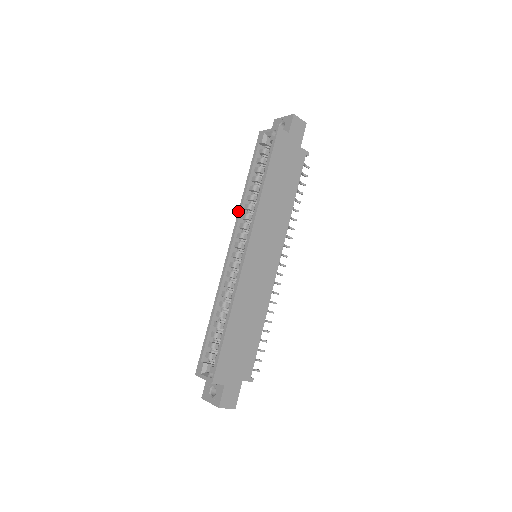
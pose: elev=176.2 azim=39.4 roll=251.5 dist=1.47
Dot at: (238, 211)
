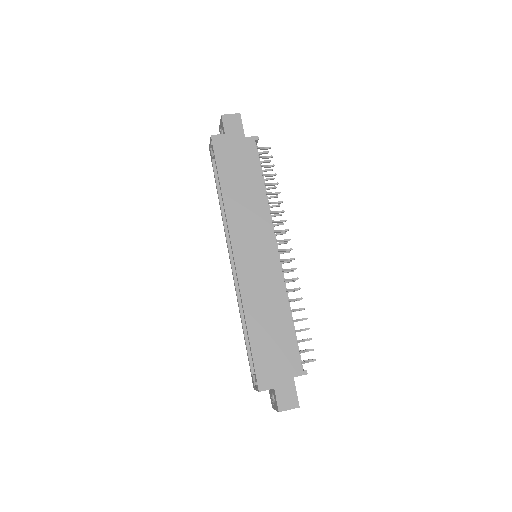
Dot at: occluded
